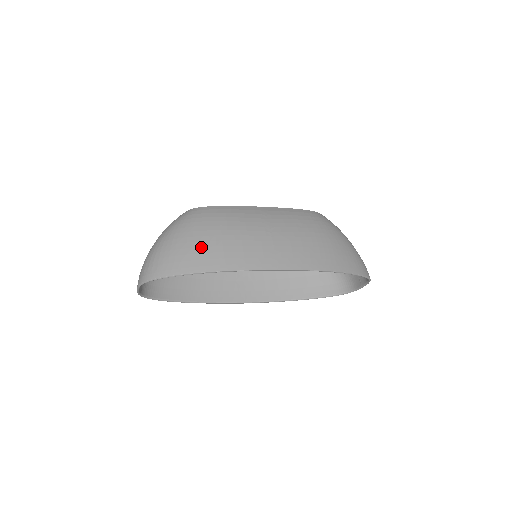
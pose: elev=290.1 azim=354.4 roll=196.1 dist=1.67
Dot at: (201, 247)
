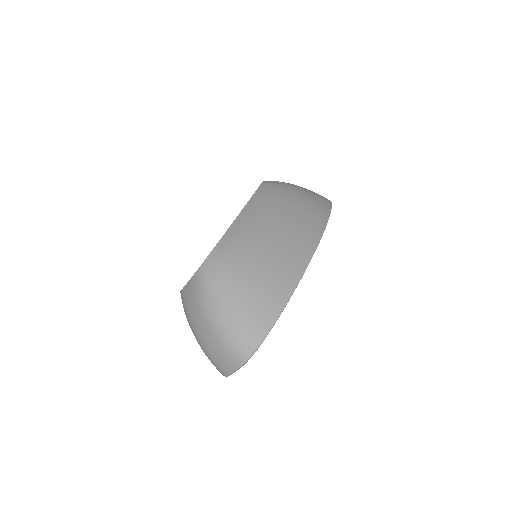
Dot at: (263, 283)
